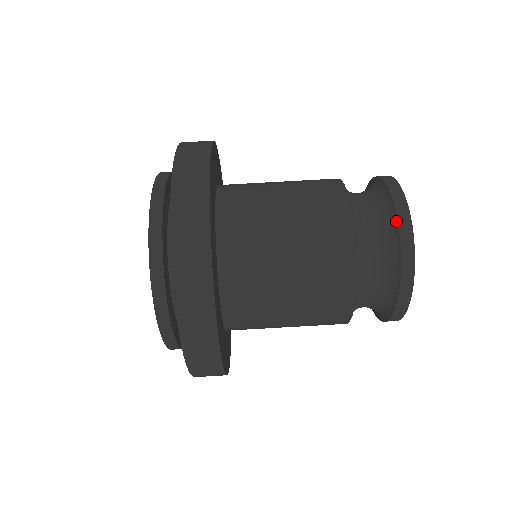
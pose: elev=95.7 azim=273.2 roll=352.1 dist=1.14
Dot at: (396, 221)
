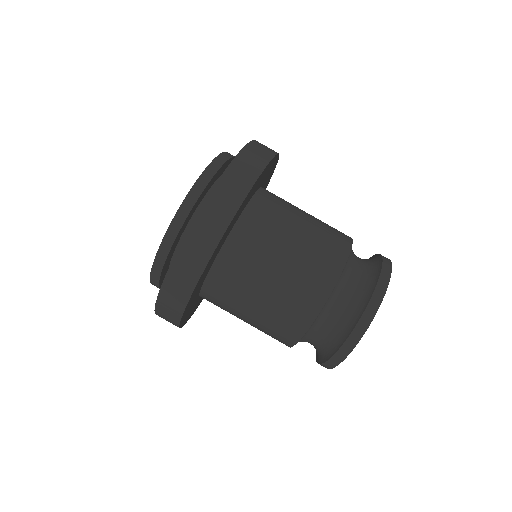
Dot at: (381, 259)
